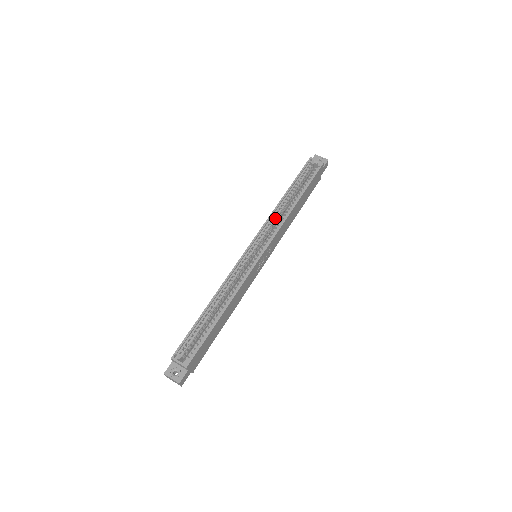
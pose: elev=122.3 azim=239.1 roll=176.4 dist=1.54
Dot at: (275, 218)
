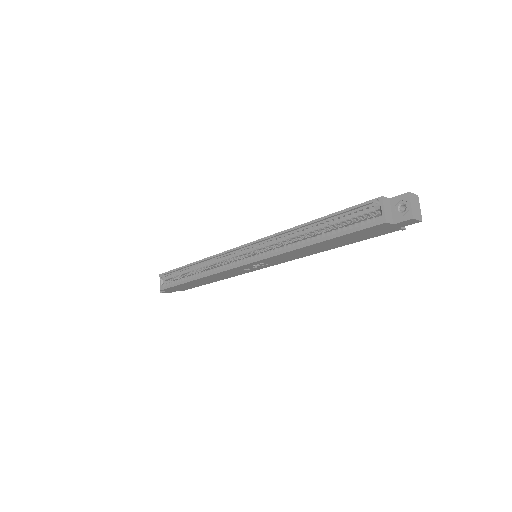
Dot at: (282, 240)
